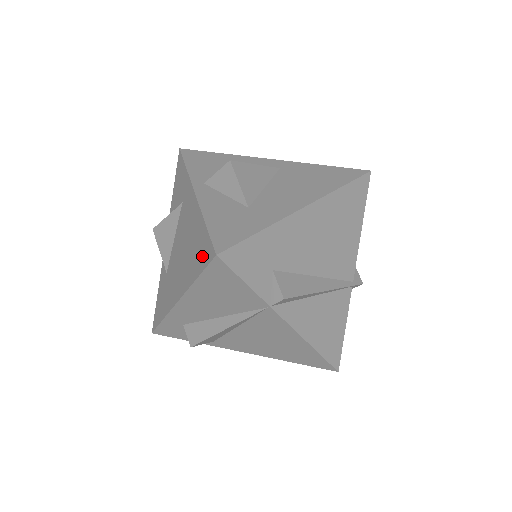
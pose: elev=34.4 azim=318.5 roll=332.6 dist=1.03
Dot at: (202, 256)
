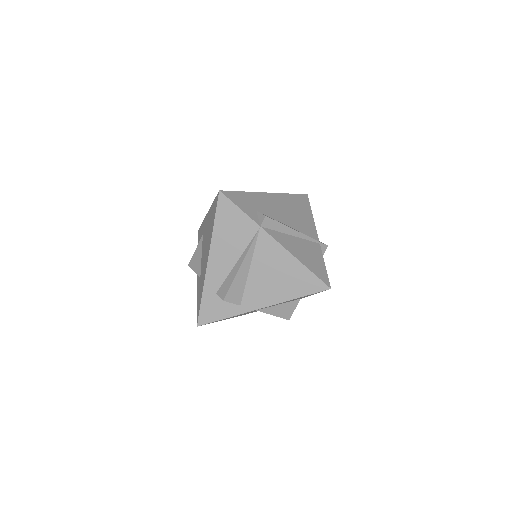
Dot at: (214, 210)
